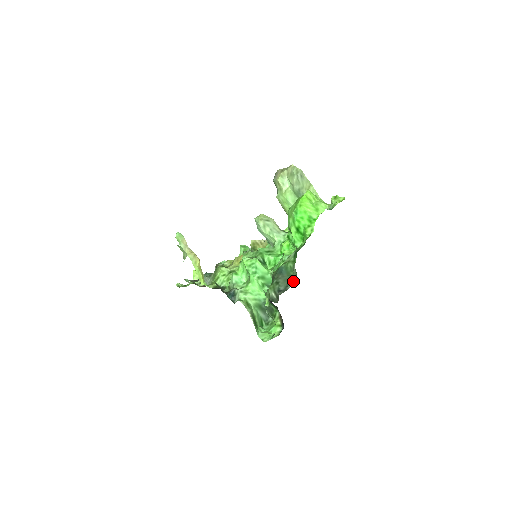
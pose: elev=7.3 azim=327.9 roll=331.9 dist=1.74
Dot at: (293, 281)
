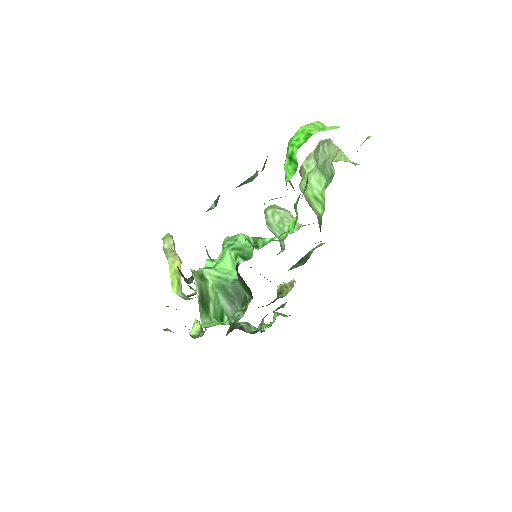
Dot at: occluded
